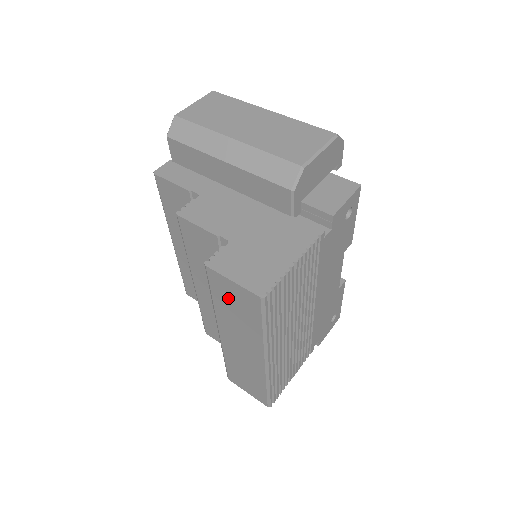
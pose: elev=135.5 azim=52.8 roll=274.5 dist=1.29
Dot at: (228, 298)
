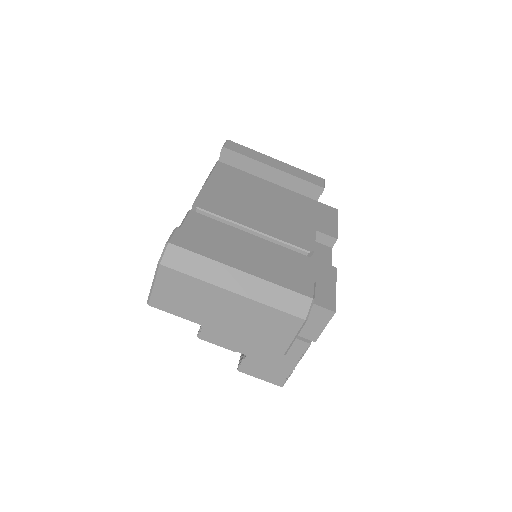
Dot at: occluded
